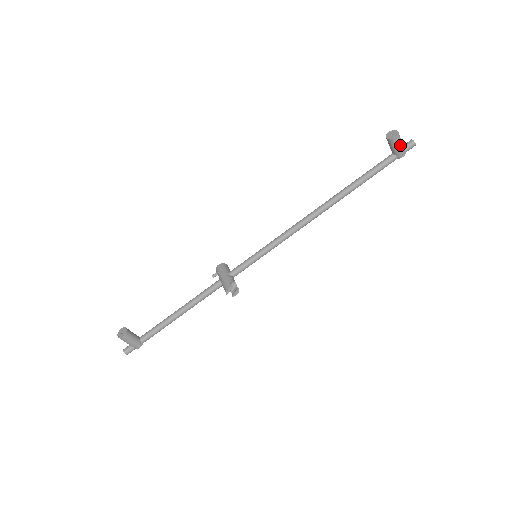
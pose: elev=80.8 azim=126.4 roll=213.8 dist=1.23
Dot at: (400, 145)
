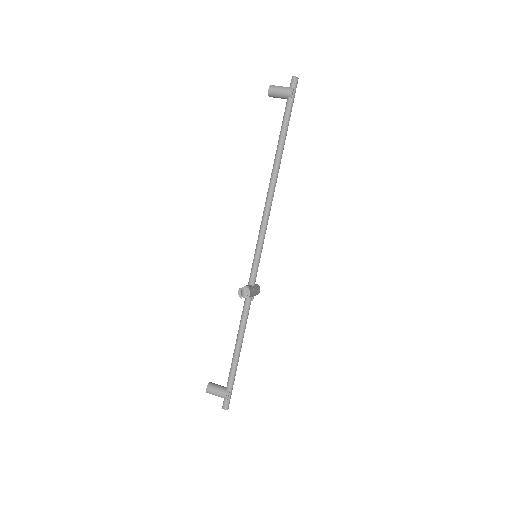
Dot at: (280, 89)
